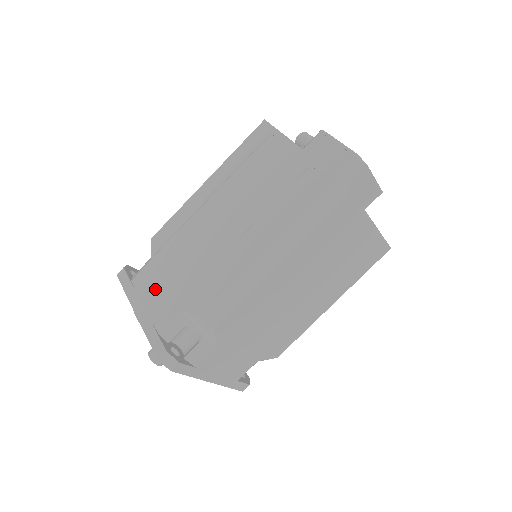
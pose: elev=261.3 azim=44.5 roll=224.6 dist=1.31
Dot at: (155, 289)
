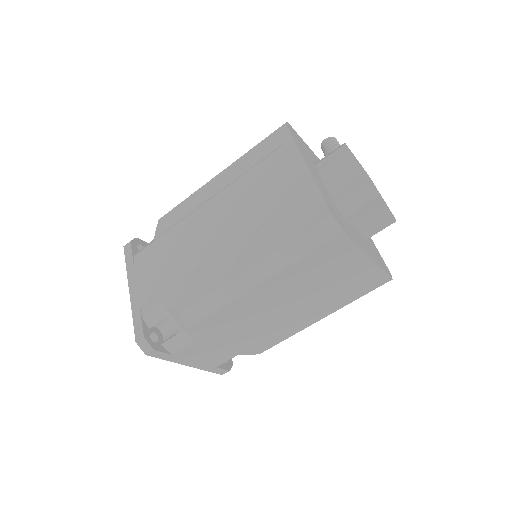
Dot at: (149, 273)
